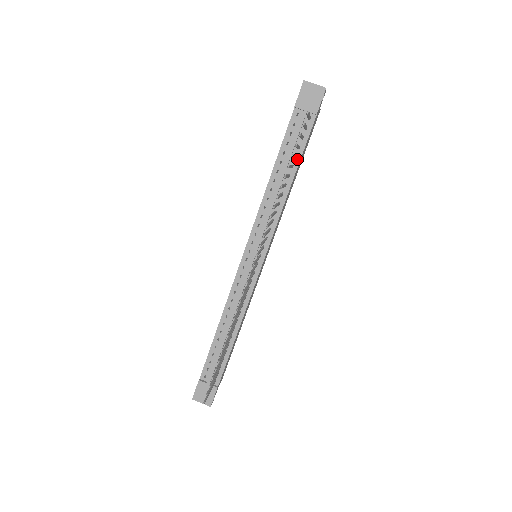
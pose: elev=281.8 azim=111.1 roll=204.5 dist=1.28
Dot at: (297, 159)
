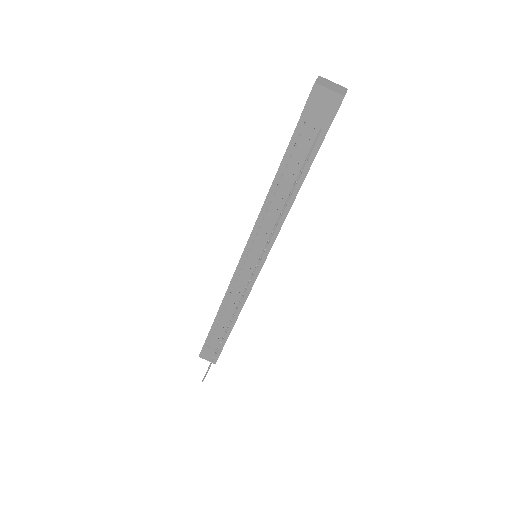
Dot at: (302, 175)
